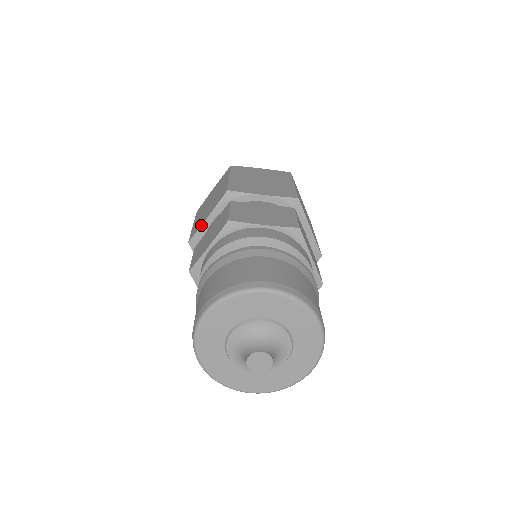
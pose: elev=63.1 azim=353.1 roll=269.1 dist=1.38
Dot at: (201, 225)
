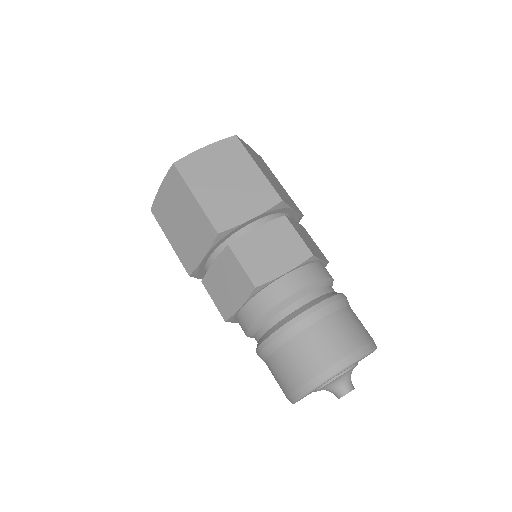
Dot at: (243, 223)
